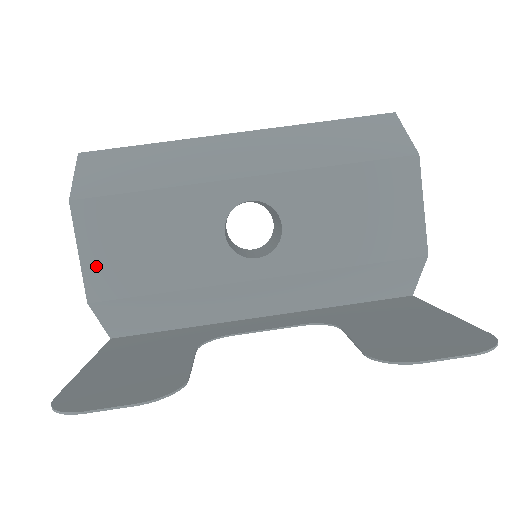
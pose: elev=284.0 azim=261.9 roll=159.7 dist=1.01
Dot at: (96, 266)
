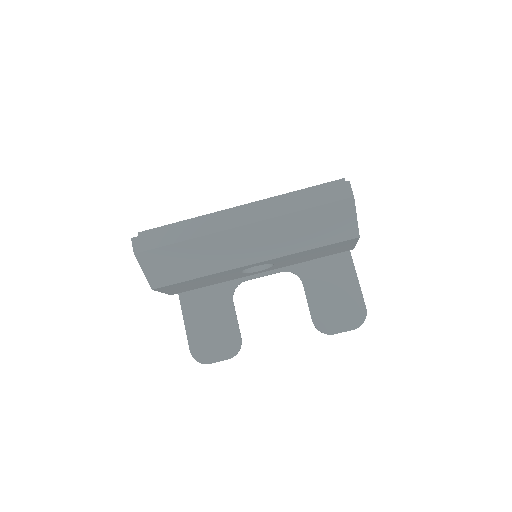
Dot at: (173, 291)
